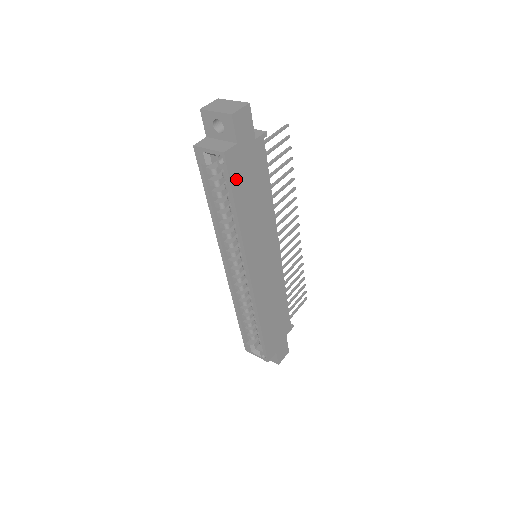
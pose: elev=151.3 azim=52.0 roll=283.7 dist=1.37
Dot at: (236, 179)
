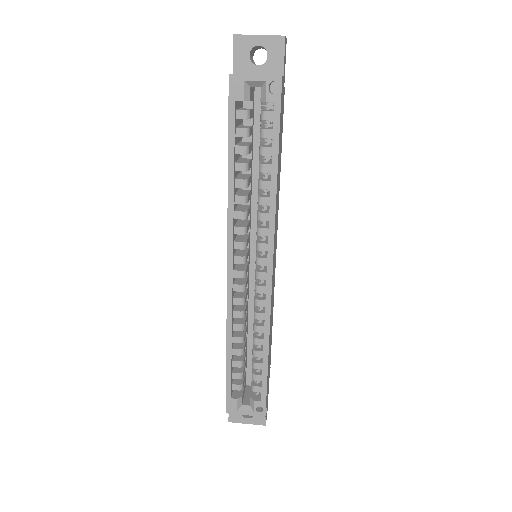
Dot at: (280, 121)
